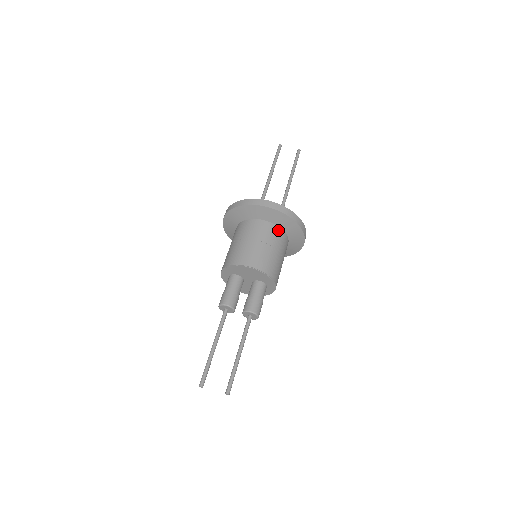
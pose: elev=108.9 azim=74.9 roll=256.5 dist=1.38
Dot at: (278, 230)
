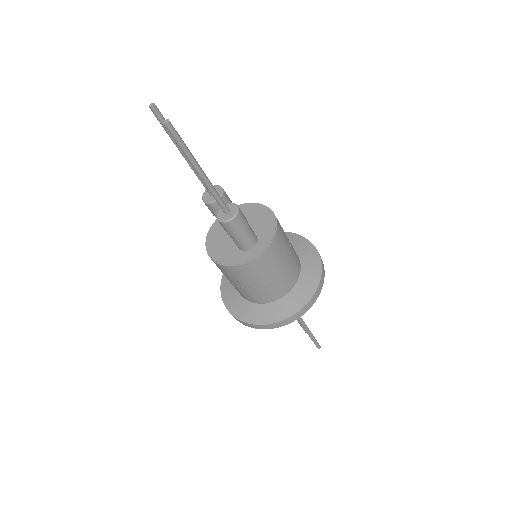
Dot at: (299, 264)
